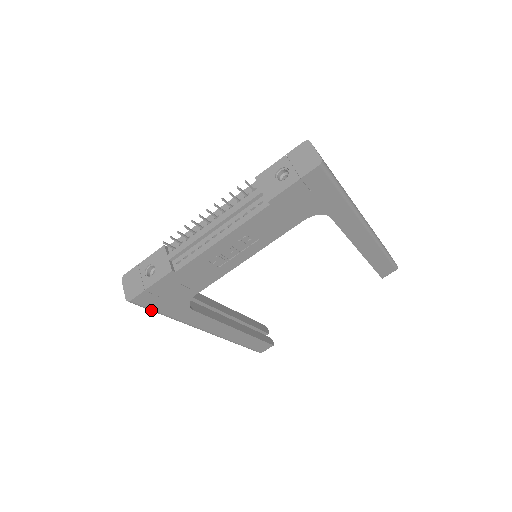
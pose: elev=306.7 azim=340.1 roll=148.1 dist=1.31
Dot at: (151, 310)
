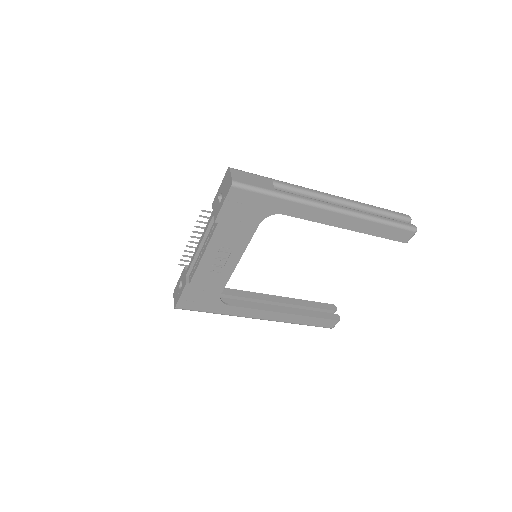
Dot at: occluded
